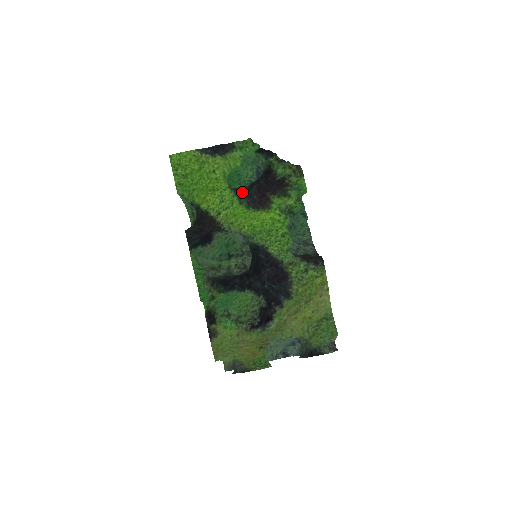
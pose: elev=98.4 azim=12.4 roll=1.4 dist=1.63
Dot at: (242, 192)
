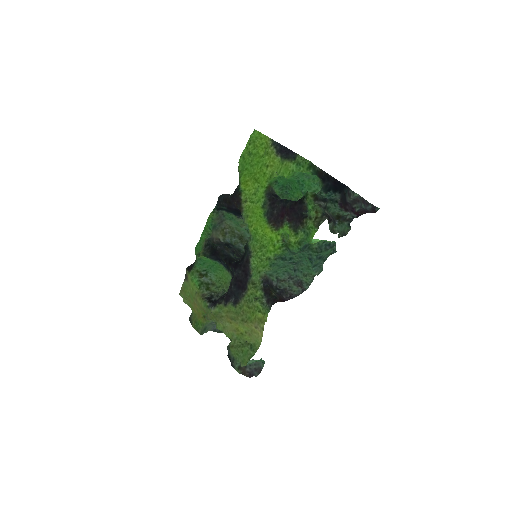
Dot at: (272, 199)
